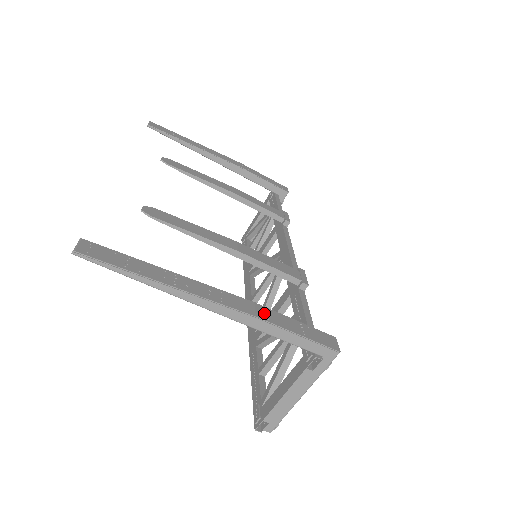
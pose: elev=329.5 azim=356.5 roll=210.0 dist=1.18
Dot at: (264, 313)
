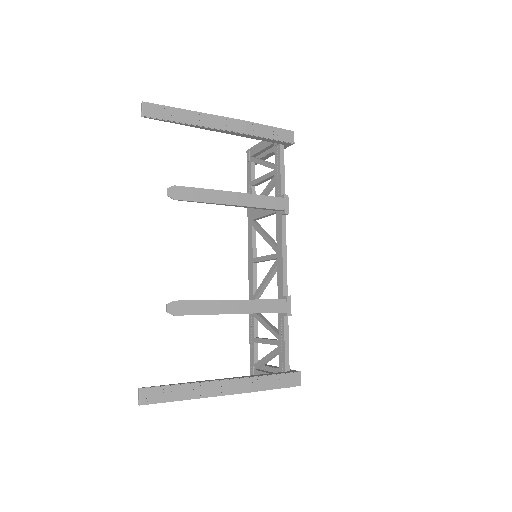
Dot at: (255, 384)
